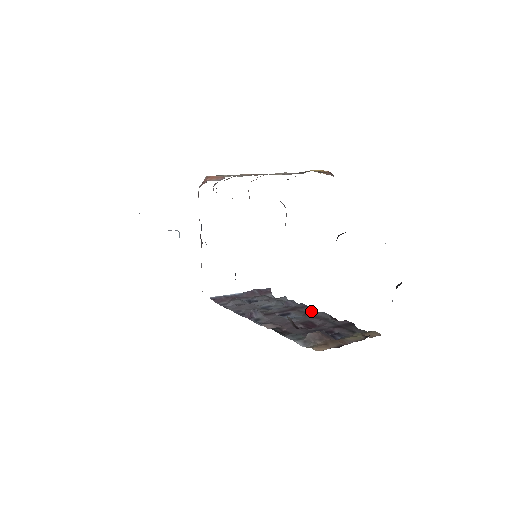
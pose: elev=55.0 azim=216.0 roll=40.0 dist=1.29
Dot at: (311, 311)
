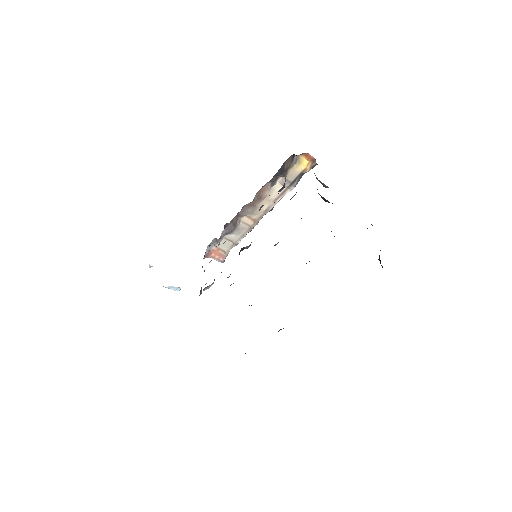
Dot at: occluded
